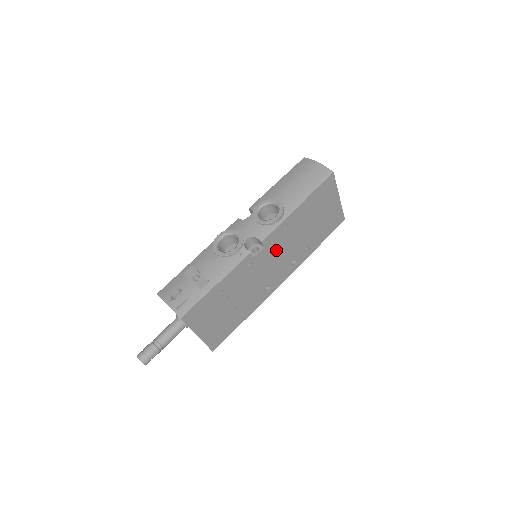
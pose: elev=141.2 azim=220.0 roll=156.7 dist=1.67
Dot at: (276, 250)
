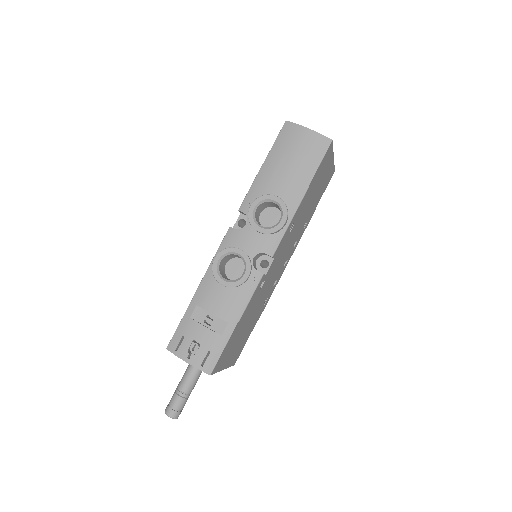
Dot at: (283, 250)
